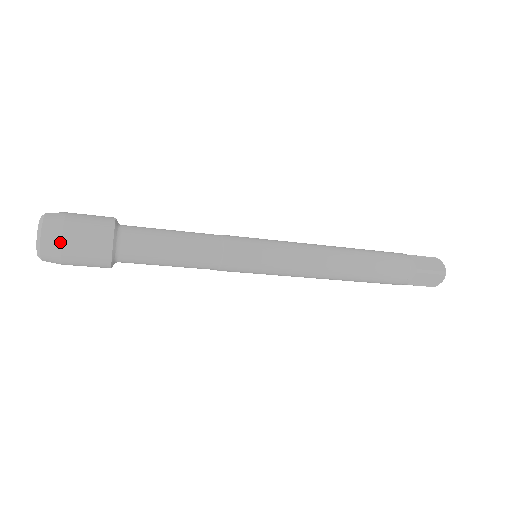
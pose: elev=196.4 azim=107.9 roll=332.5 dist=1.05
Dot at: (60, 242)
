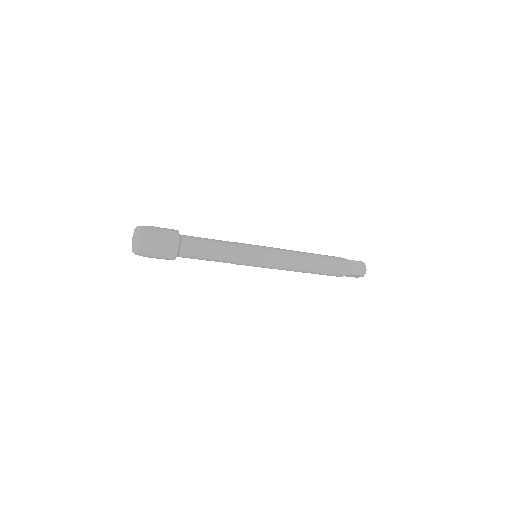
Dot at: (148, 252)
